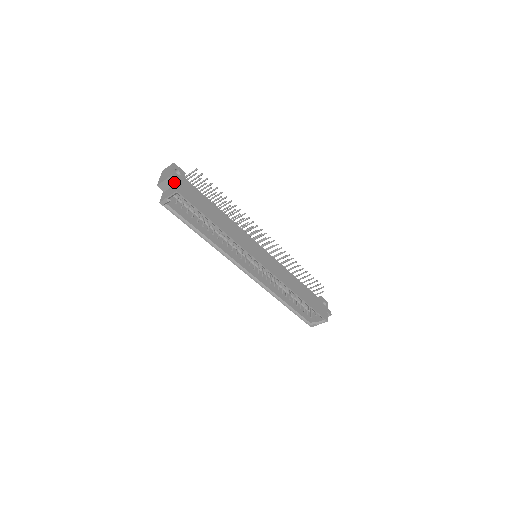
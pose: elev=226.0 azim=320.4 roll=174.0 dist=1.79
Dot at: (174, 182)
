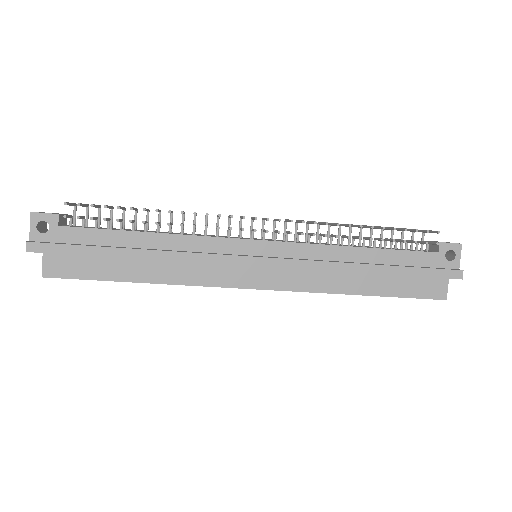
Dot at: (42, 252)
